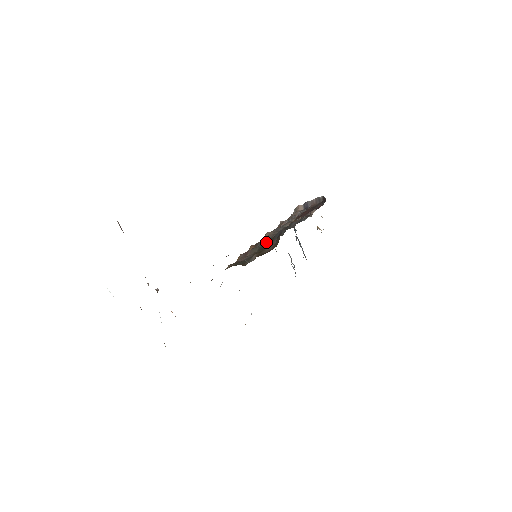
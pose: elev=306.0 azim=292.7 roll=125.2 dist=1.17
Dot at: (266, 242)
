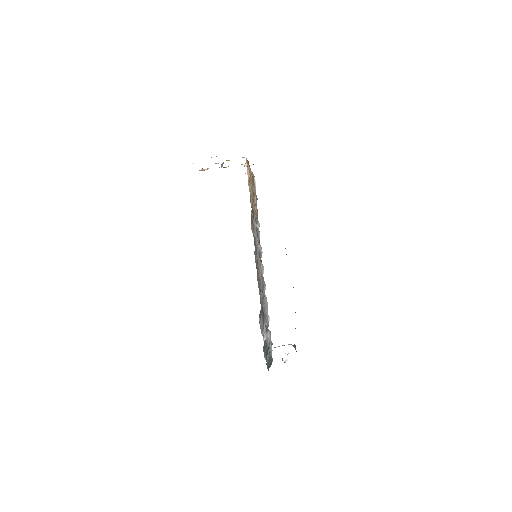
Dot at: occluded
